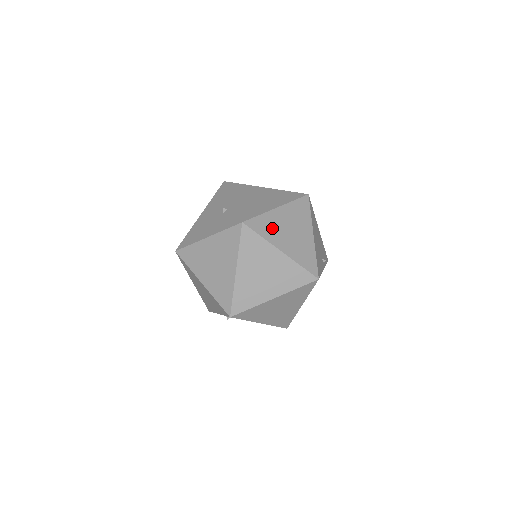
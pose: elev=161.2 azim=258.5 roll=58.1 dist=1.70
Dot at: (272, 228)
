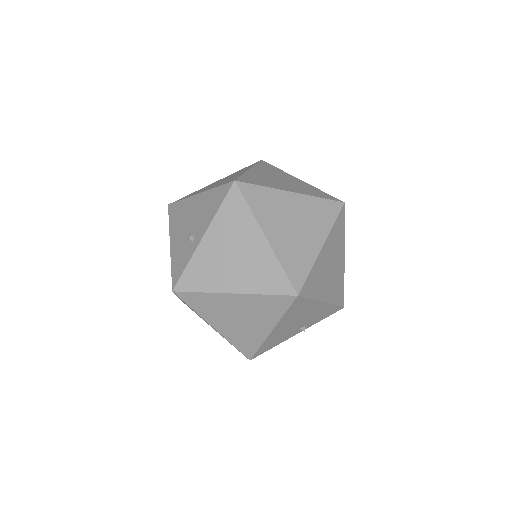
Dot at: (212, 308)
